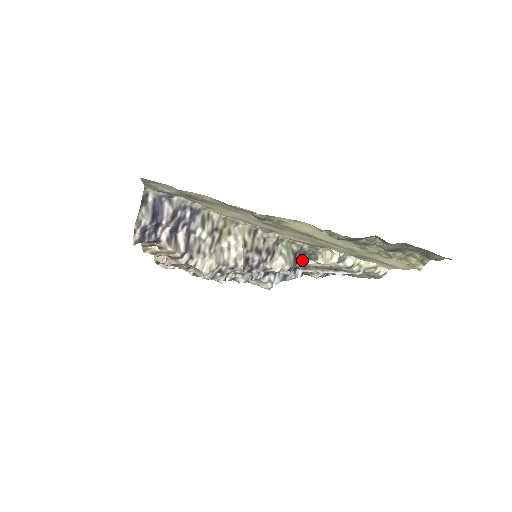
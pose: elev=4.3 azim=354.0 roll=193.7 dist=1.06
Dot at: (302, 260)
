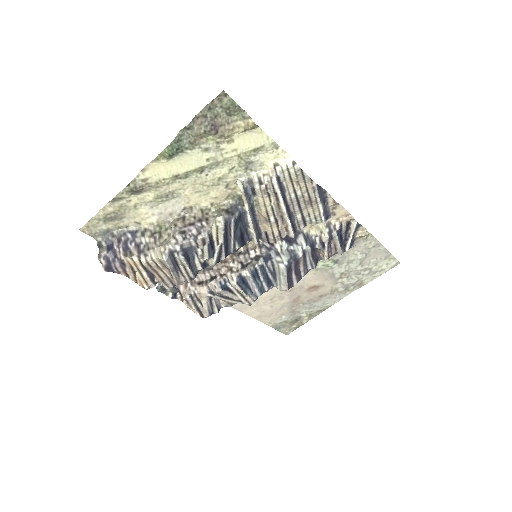
Dot at: (245, 214)
